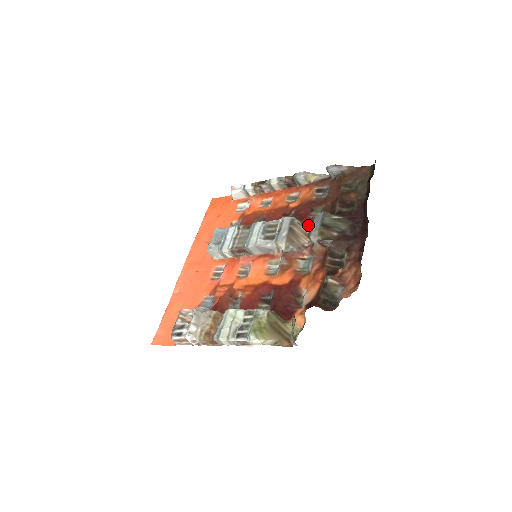
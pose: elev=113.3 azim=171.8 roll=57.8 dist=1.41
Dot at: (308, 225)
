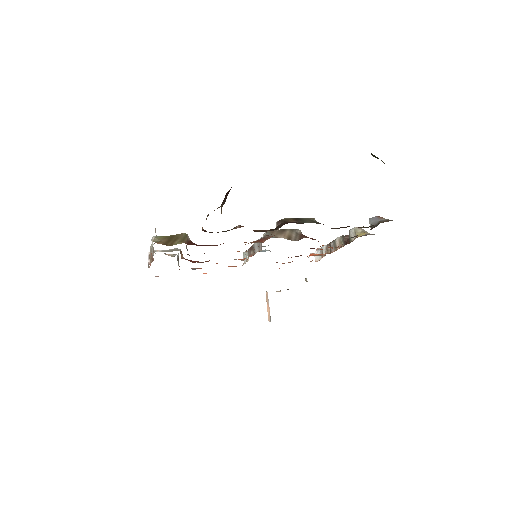
Dot at: (303, 237)
